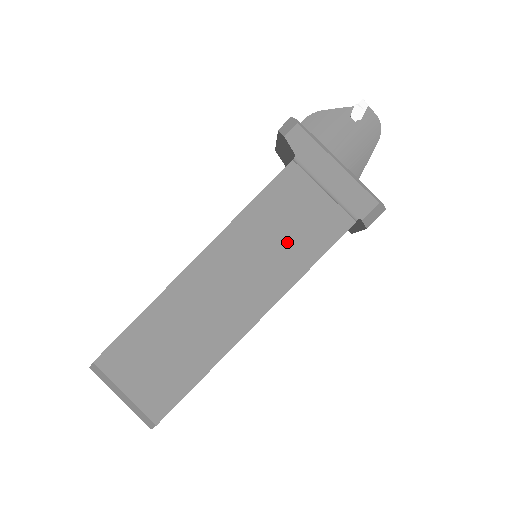
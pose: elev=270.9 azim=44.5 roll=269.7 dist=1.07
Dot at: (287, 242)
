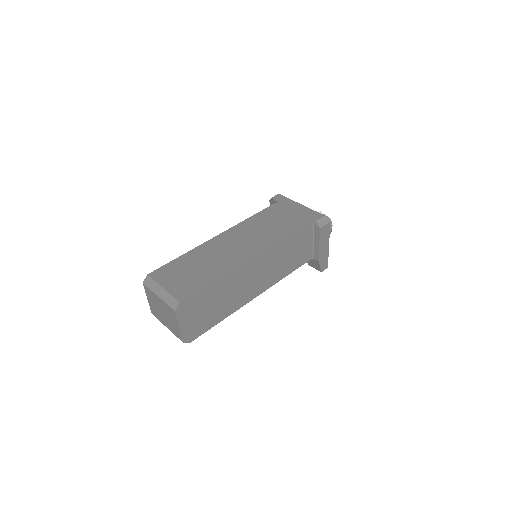
Dot at: (272, 228)
